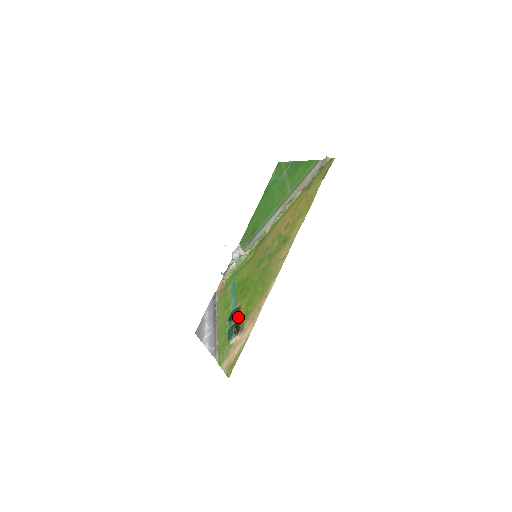
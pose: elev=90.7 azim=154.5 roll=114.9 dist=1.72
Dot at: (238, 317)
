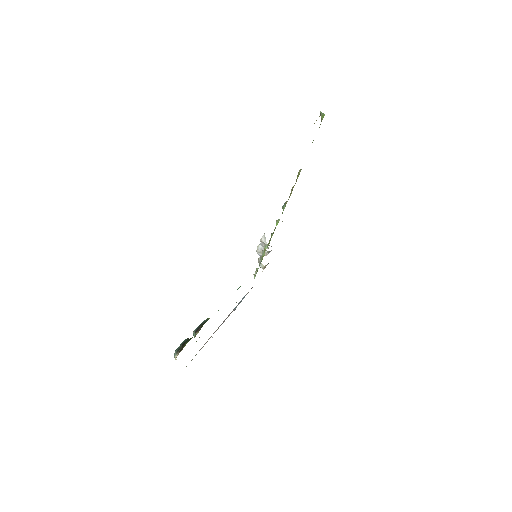
Dot at: occluded
